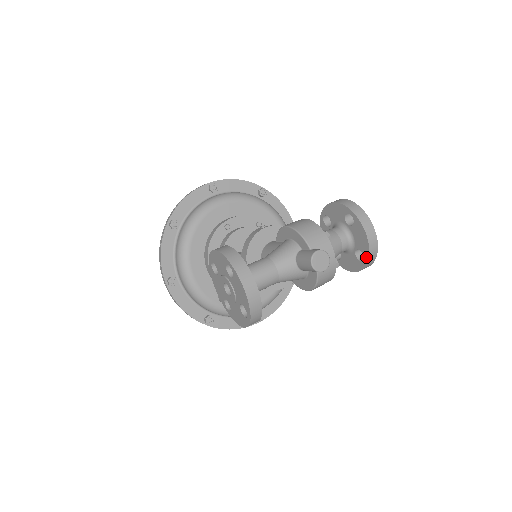
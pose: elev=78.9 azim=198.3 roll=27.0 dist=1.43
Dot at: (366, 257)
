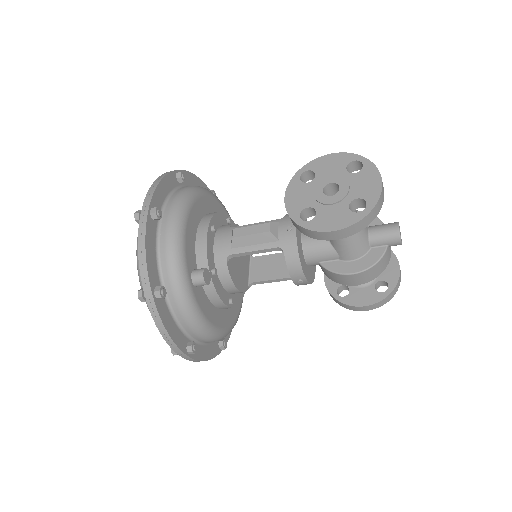
Dot at: (392, 286)
